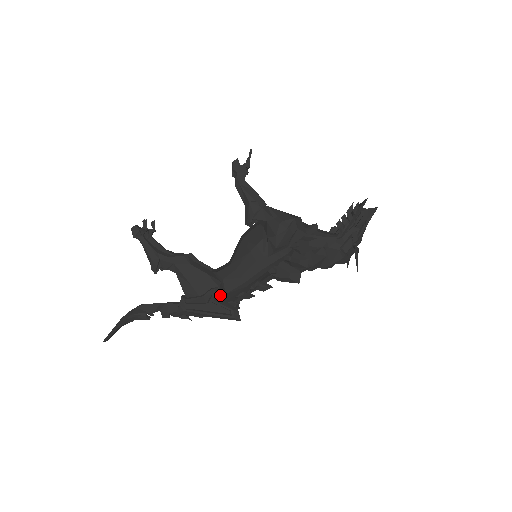
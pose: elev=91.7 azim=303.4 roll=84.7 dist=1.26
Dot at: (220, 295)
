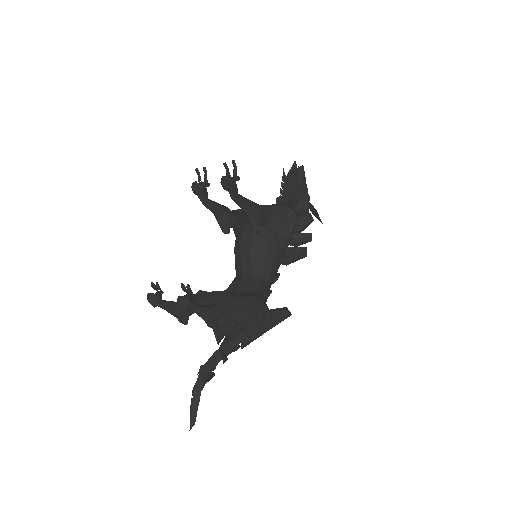
Dot at: occluded
